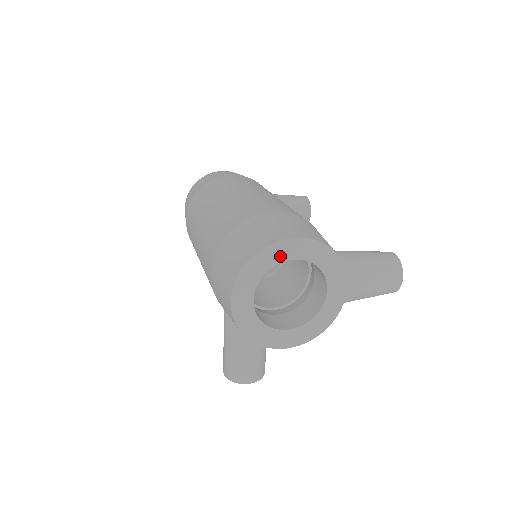
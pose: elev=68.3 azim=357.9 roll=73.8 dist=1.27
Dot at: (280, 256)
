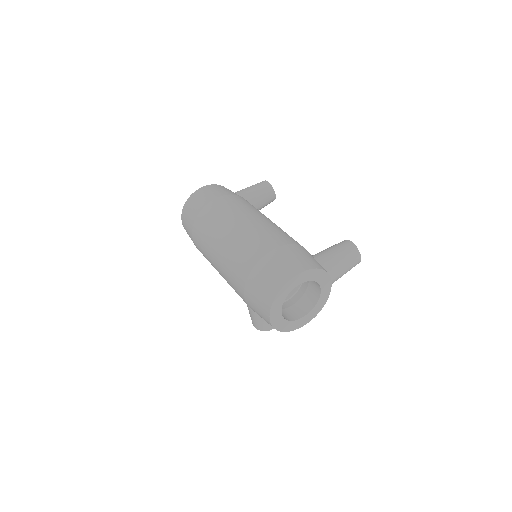
Dot at: (291, 287)
